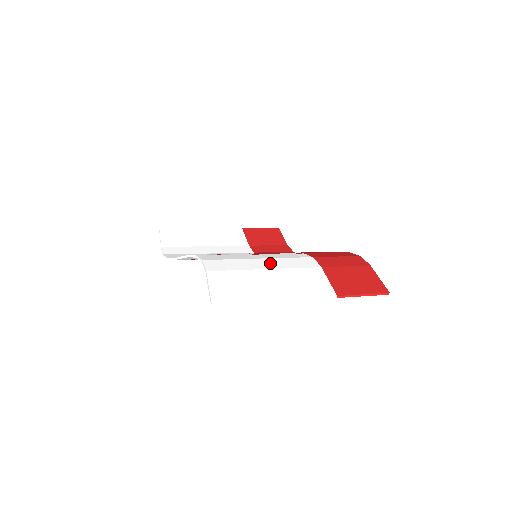
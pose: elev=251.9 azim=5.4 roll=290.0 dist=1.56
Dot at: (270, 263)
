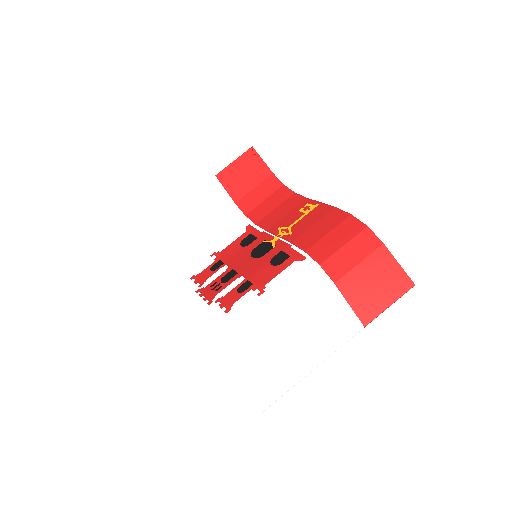
Dot at: (282, 310)
